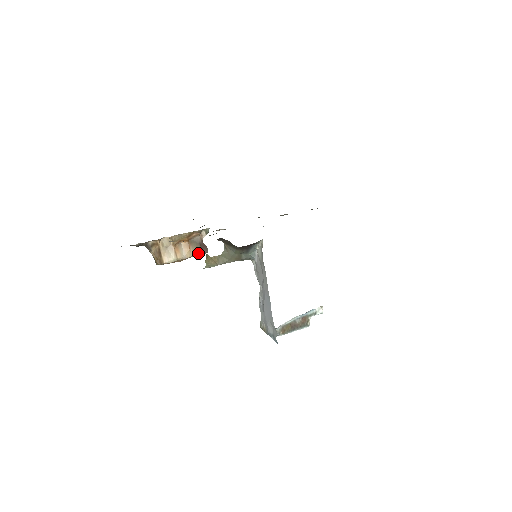
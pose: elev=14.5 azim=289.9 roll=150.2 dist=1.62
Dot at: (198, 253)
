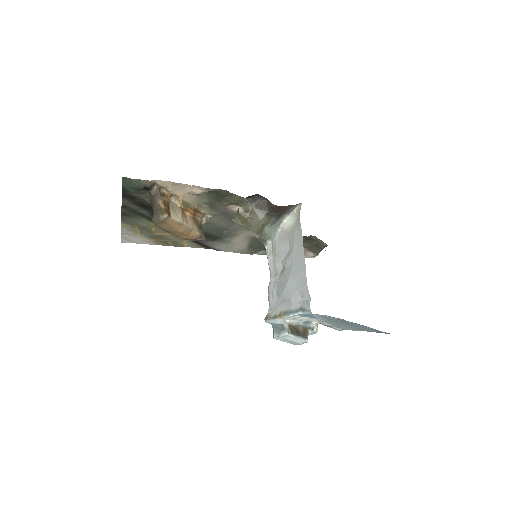
Dot at: (200, 231)
